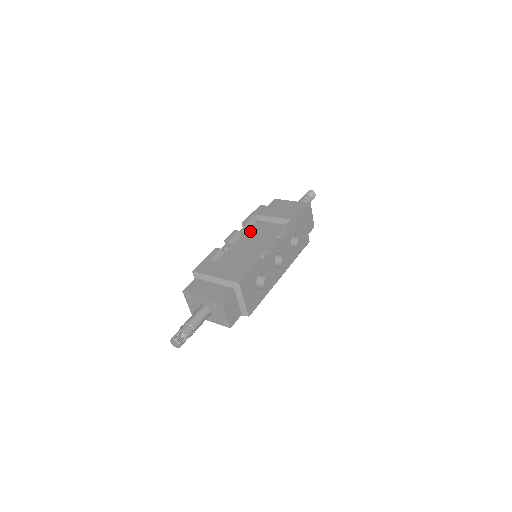
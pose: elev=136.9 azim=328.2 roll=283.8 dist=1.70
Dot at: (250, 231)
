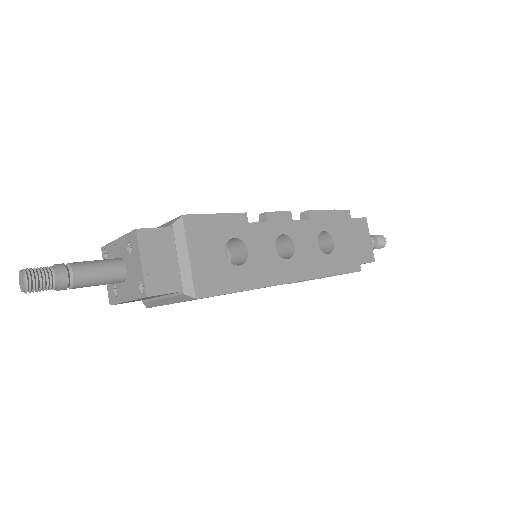
Dot at: occluded
